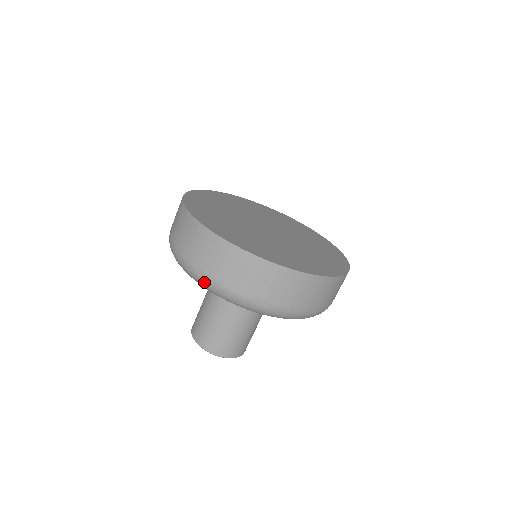
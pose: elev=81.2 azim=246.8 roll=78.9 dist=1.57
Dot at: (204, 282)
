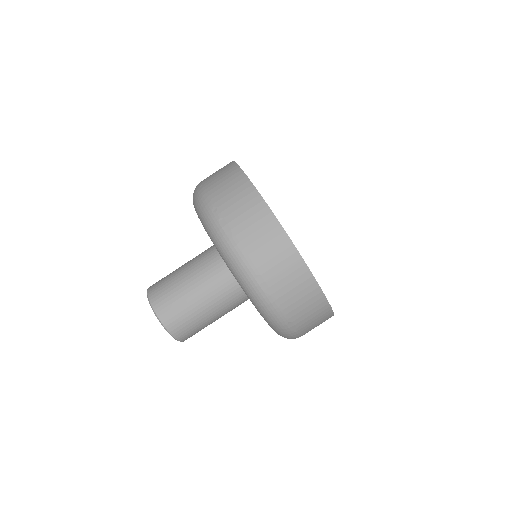
Dot at: (256, 289)
